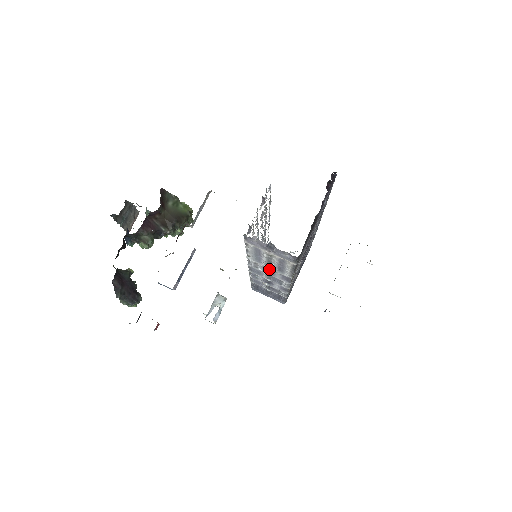
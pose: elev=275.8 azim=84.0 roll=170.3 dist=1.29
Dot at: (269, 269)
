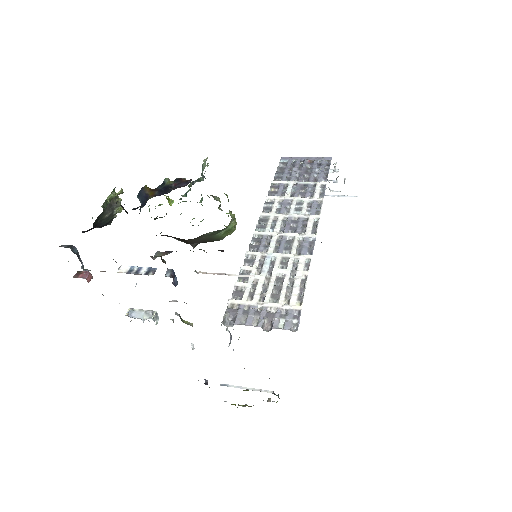
Dot at: occluded
